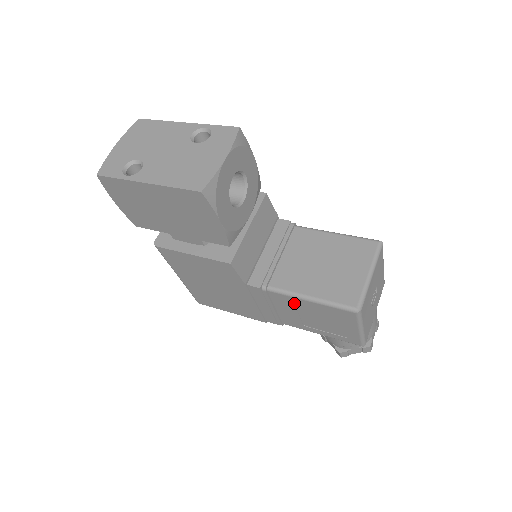
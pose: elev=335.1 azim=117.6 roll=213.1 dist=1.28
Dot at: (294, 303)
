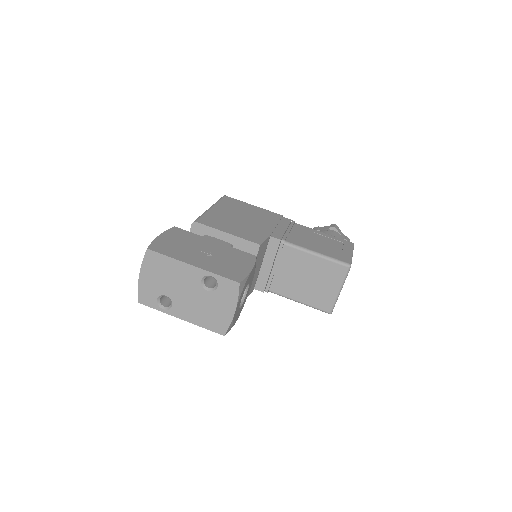
Dot at: occluded
